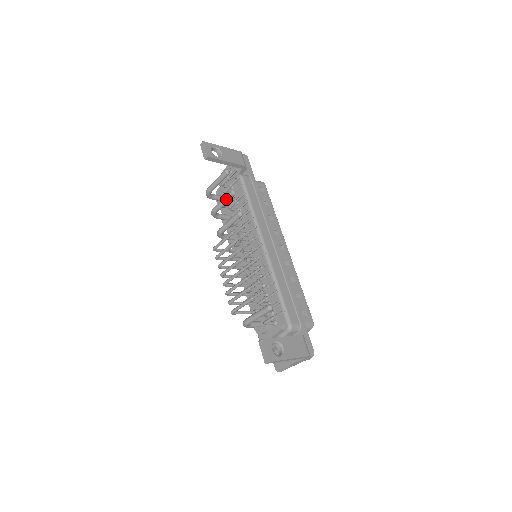
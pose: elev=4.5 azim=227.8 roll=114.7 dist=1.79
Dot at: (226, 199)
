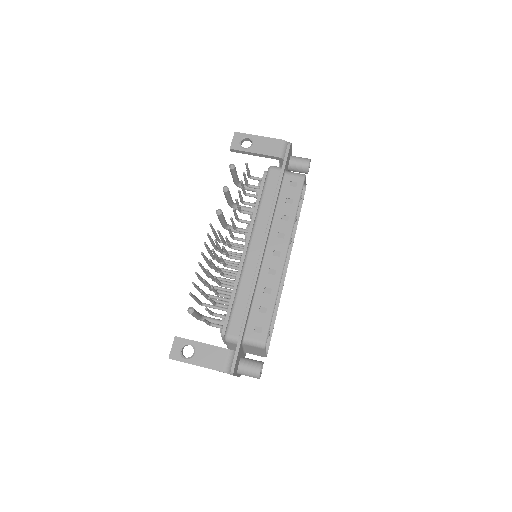
Dot at: occluded
